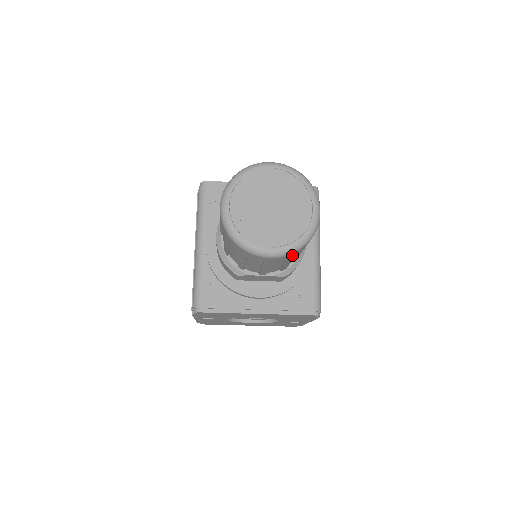
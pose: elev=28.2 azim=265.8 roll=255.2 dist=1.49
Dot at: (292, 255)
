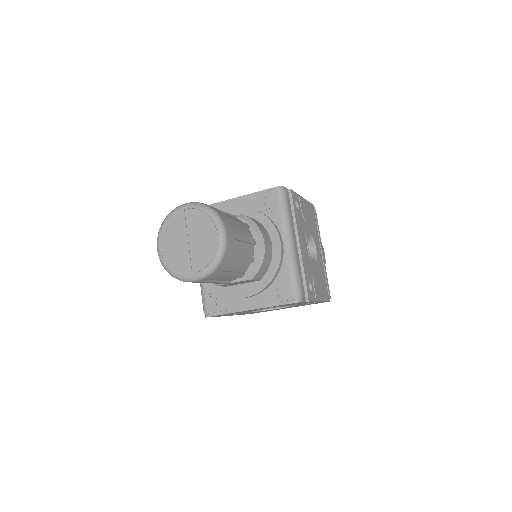
Dot at: (216, 274)
